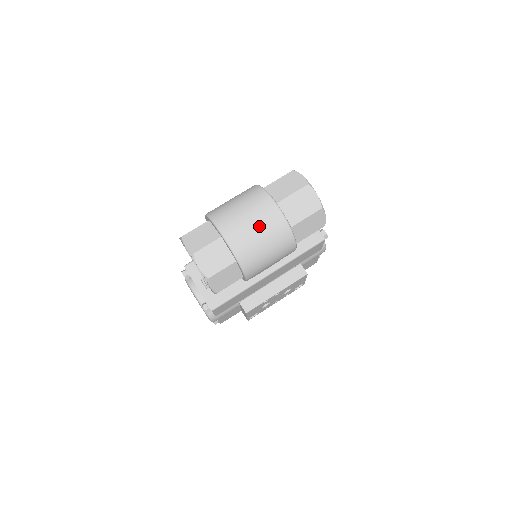
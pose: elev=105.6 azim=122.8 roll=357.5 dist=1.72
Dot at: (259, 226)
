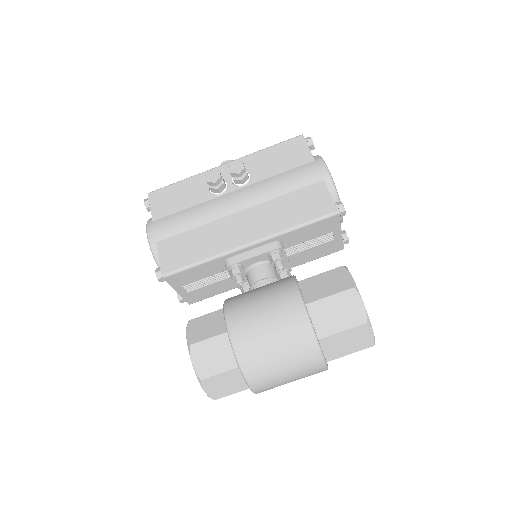
Dot at: occluded
